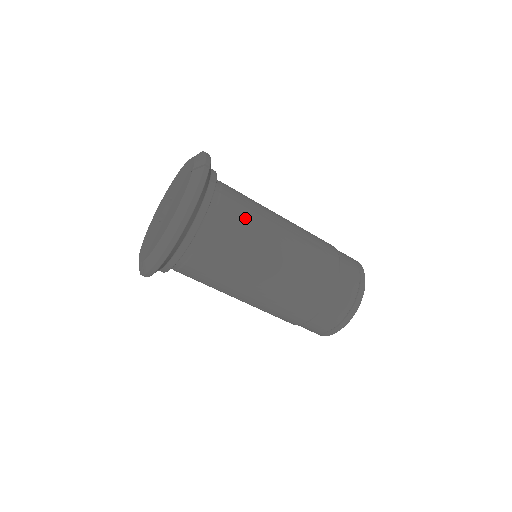
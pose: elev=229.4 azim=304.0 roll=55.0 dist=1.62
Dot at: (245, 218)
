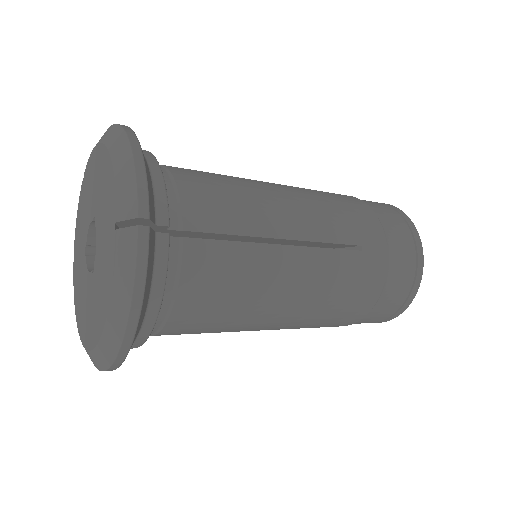
Dot at: (233, 265)
